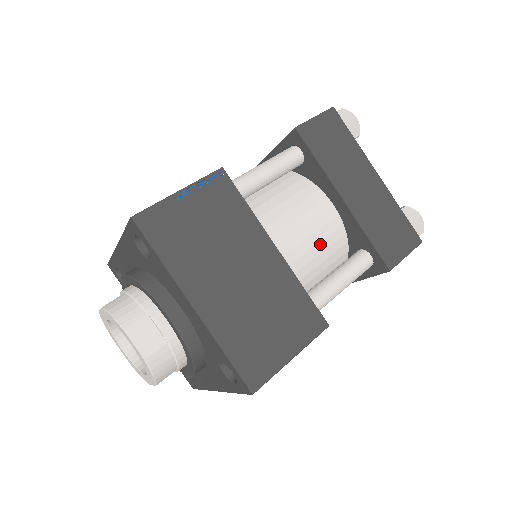
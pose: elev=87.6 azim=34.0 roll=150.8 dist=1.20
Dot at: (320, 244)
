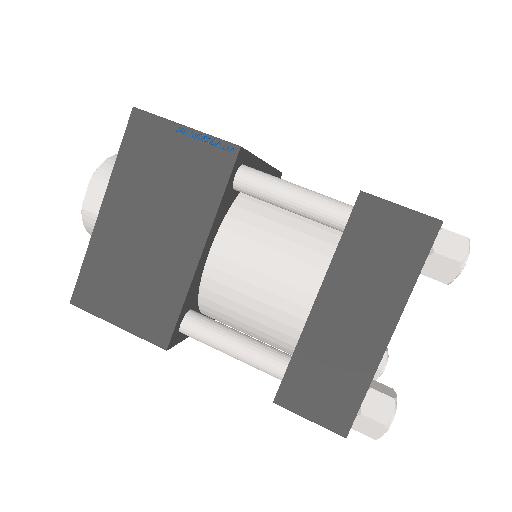
Dot at: (263, 305)
